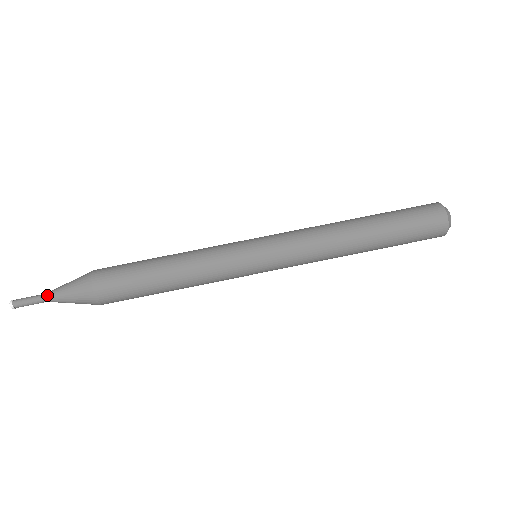
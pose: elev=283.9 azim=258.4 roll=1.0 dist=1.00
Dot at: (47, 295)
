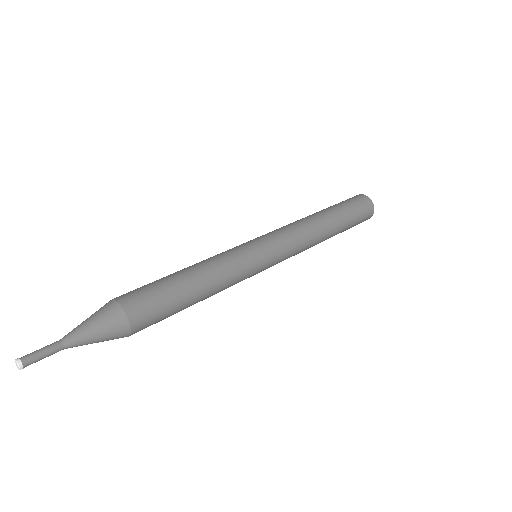
Dot at: (63, 337)
